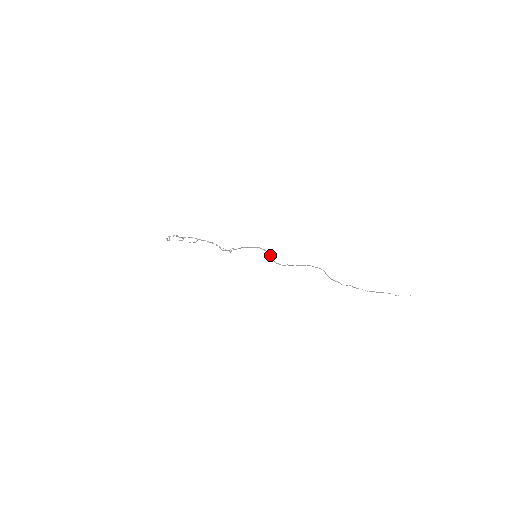
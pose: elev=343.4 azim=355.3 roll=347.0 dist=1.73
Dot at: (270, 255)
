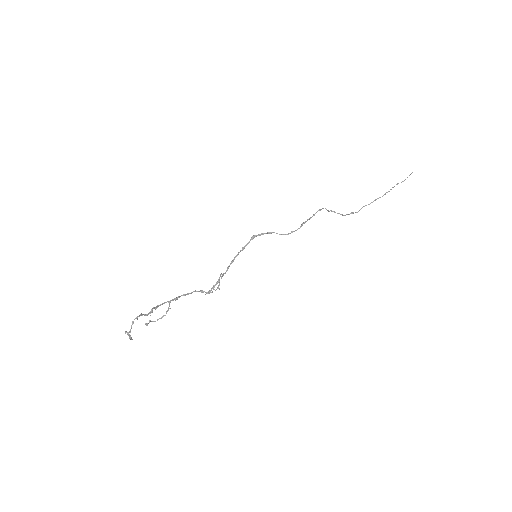
Dot at: occluded
